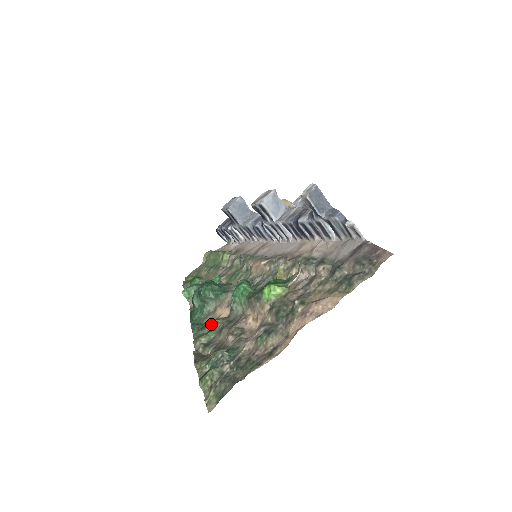
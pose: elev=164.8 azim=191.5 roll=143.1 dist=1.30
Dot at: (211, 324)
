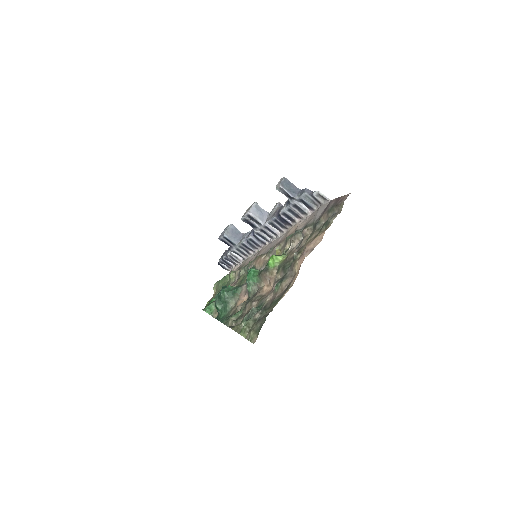
Dot at: (236, 309)
